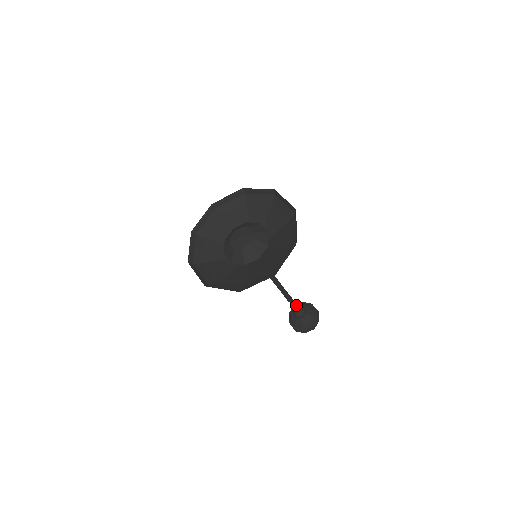
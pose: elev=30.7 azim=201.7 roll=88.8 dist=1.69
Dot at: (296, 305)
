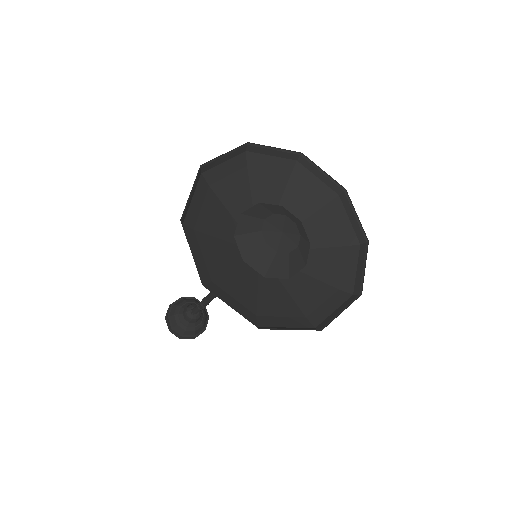
Dot at: occluded
